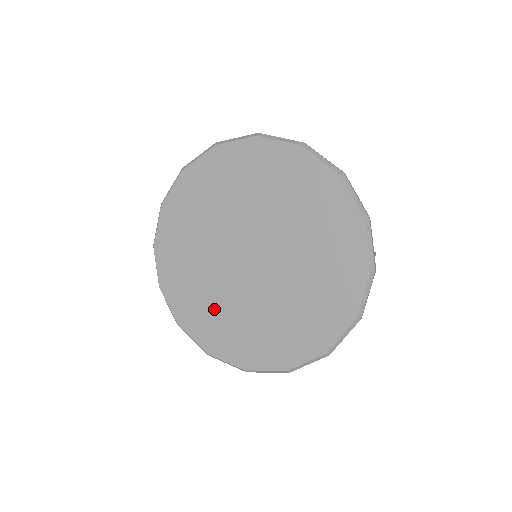
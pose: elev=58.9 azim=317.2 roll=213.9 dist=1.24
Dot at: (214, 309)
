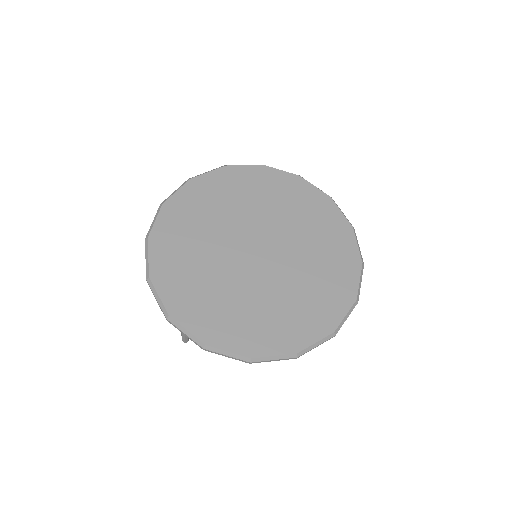
Dot at: (192, 255)
